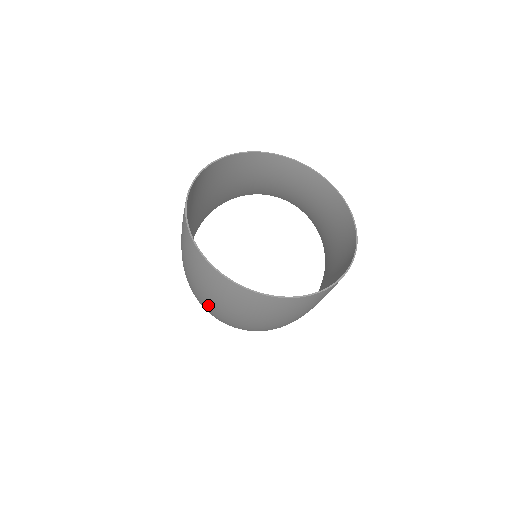
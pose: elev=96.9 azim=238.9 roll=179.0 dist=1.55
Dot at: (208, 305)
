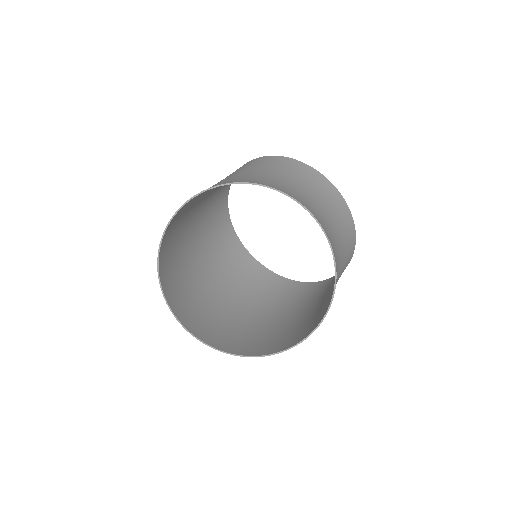
Dot at: (206, 281)
